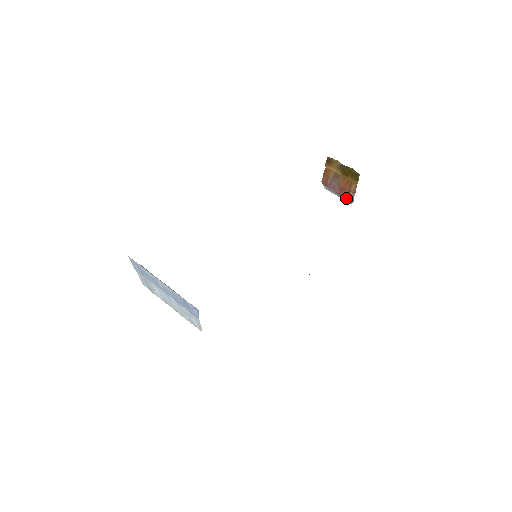
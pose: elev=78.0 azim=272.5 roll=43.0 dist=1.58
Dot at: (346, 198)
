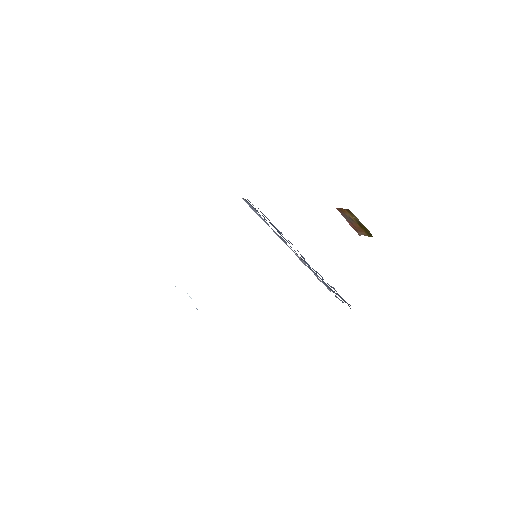
Dot at: (354, 229)
